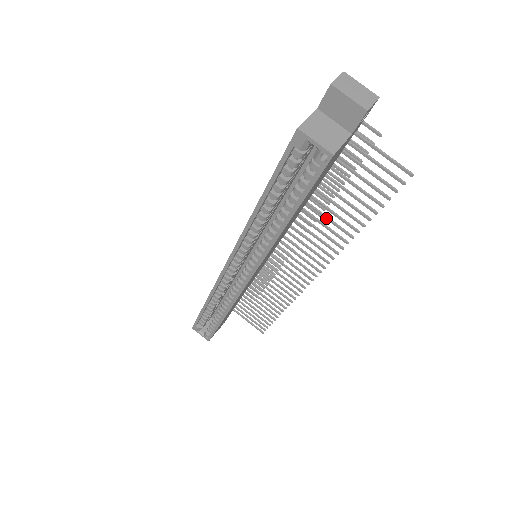
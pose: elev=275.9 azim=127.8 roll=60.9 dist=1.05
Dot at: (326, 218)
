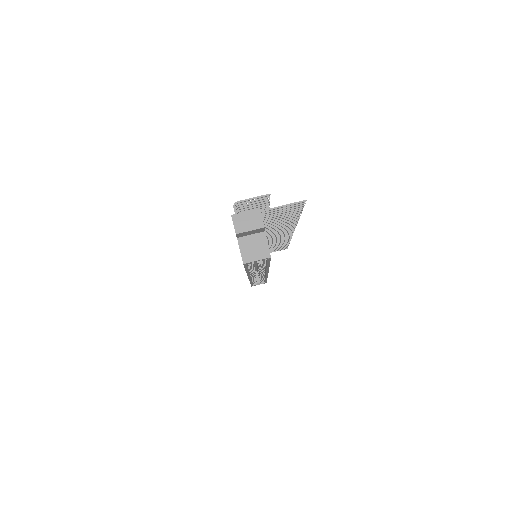
Dot at: occluded
